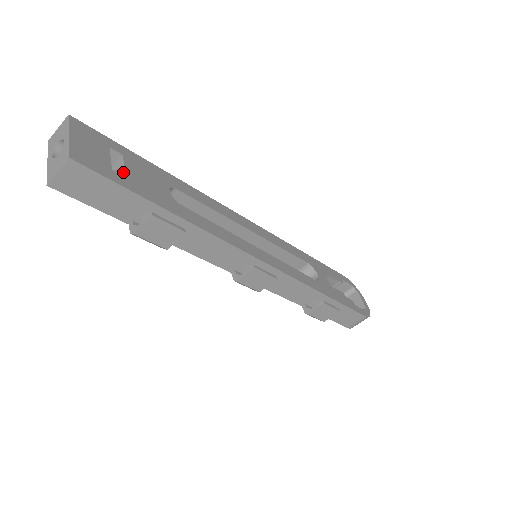
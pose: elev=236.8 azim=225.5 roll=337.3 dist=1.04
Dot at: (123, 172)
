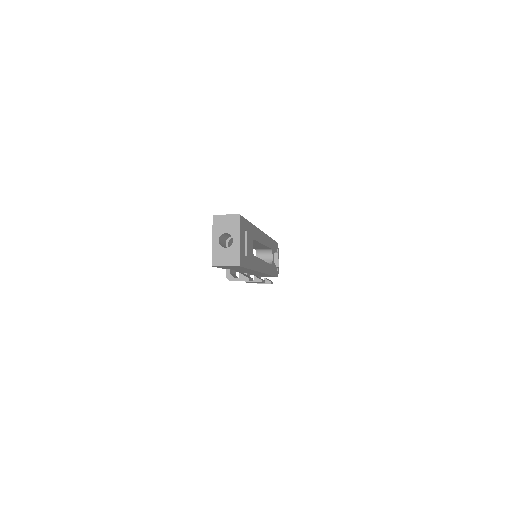
Dot at: (245, 249)
